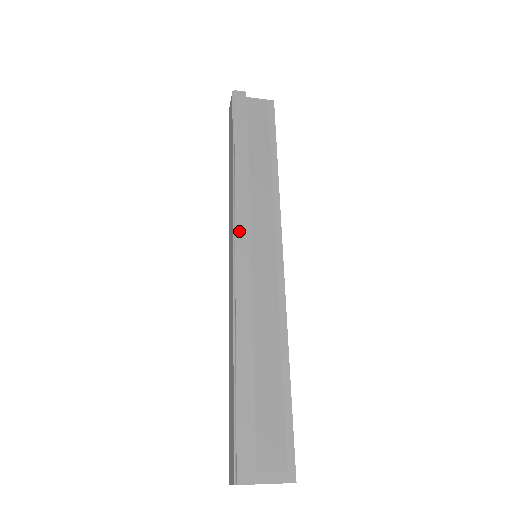
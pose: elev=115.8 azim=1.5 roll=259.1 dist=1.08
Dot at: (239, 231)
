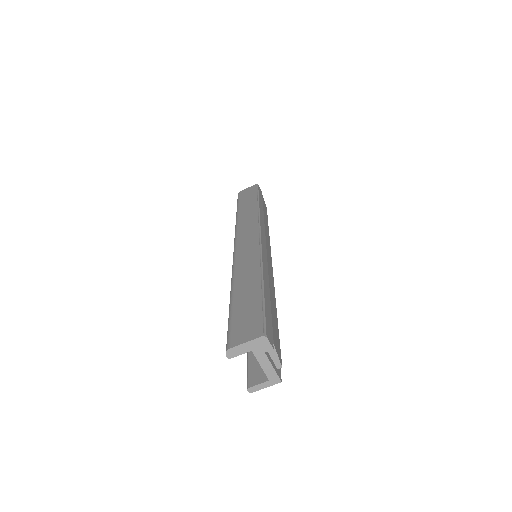
Dot at: (262, 232)
